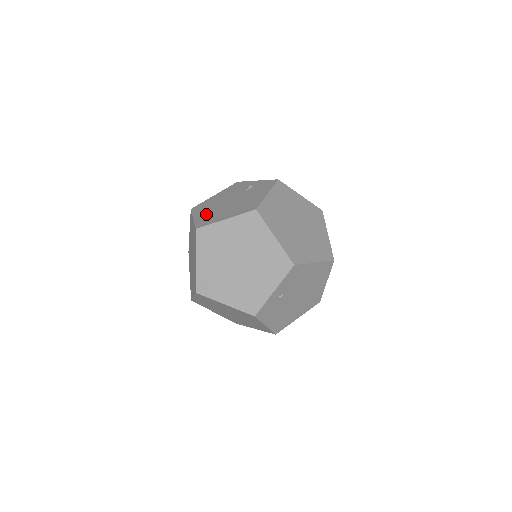
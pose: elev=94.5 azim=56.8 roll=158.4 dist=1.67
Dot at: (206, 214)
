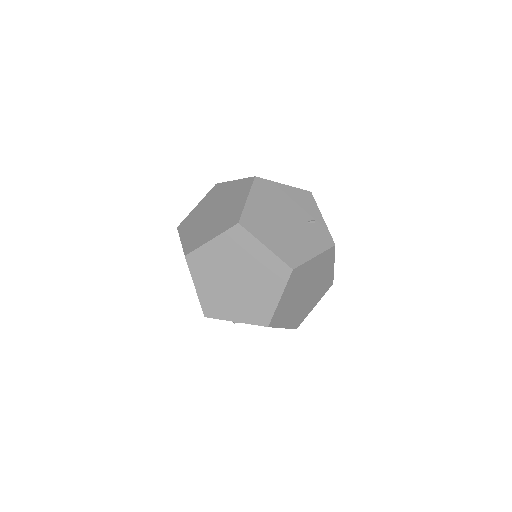
Dot at: (259, 210)
